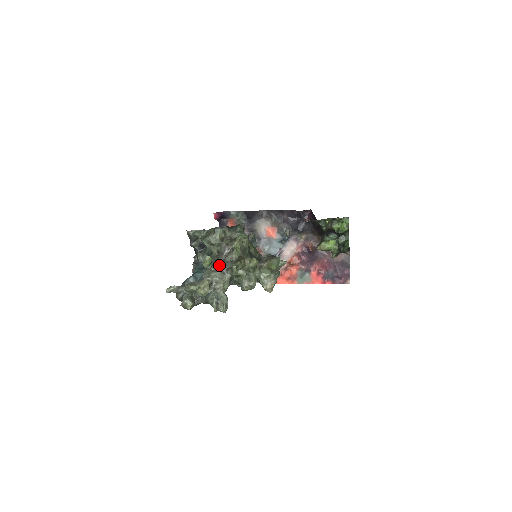
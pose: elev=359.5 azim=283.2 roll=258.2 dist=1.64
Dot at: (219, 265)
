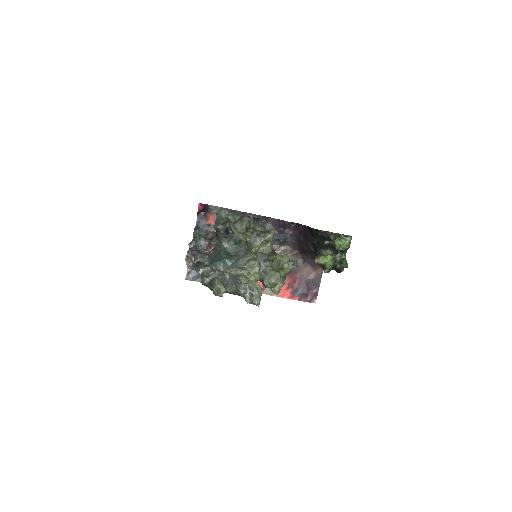
Dot at: (256, 254)
